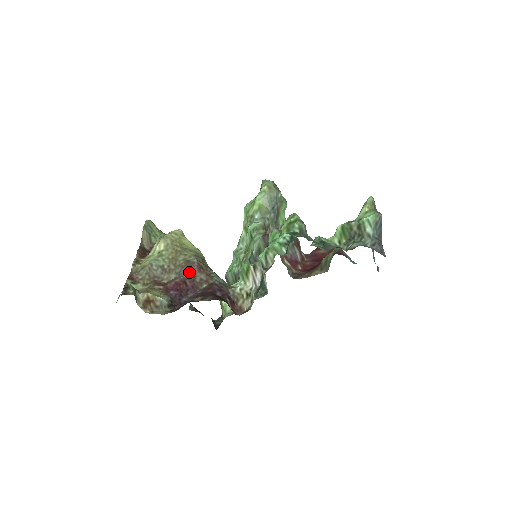
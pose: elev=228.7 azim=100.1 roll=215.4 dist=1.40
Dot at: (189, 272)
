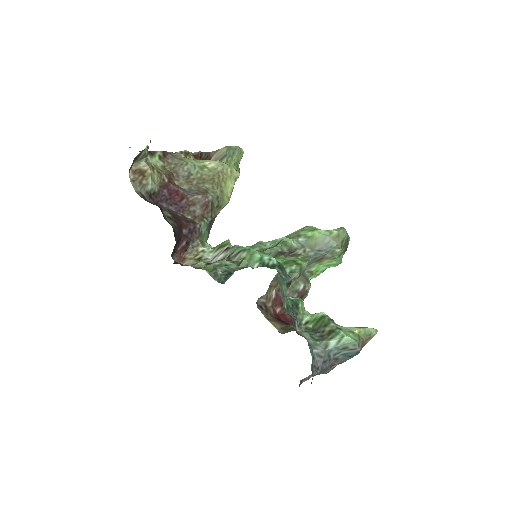
Dot at: (195, 197)
